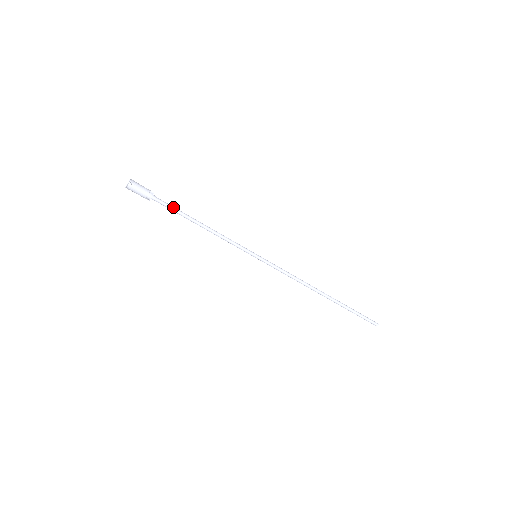
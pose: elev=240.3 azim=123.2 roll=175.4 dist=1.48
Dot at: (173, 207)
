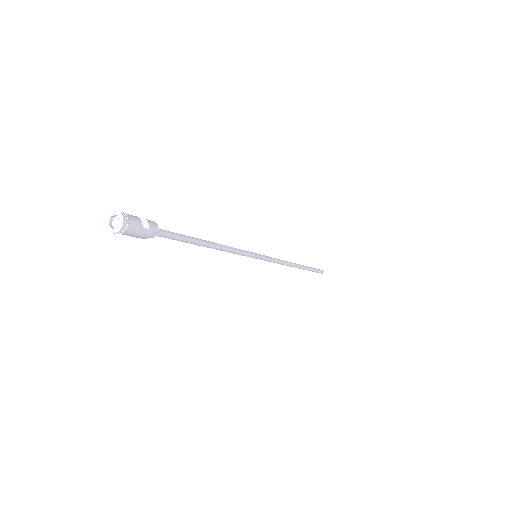
Dot at: (180, 239)
